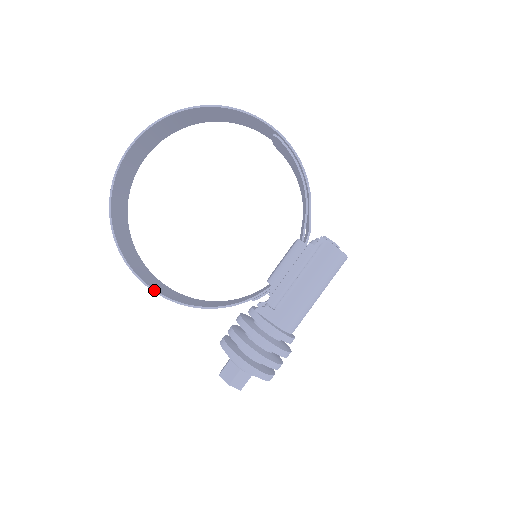
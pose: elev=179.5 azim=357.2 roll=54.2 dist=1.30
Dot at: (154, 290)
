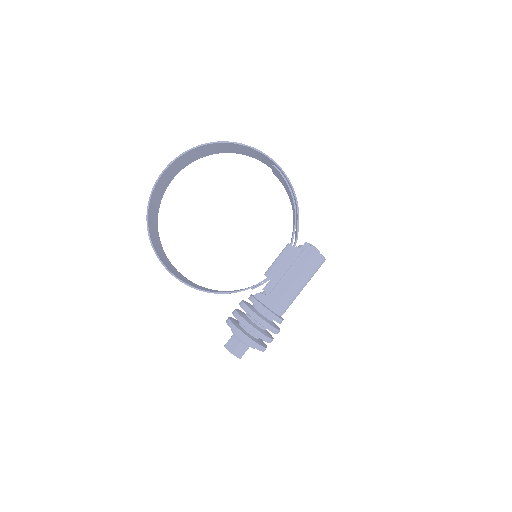
Dot at: (178, 278)
